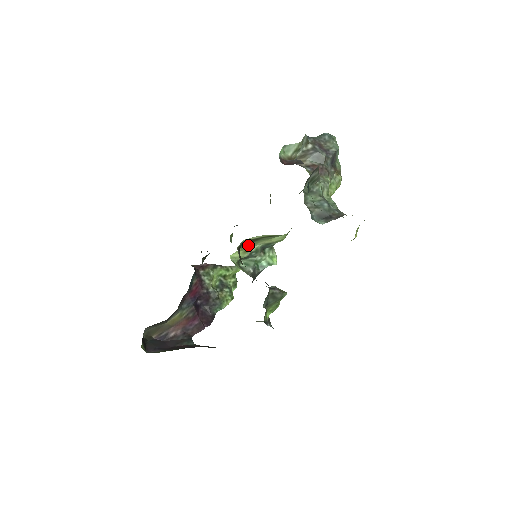
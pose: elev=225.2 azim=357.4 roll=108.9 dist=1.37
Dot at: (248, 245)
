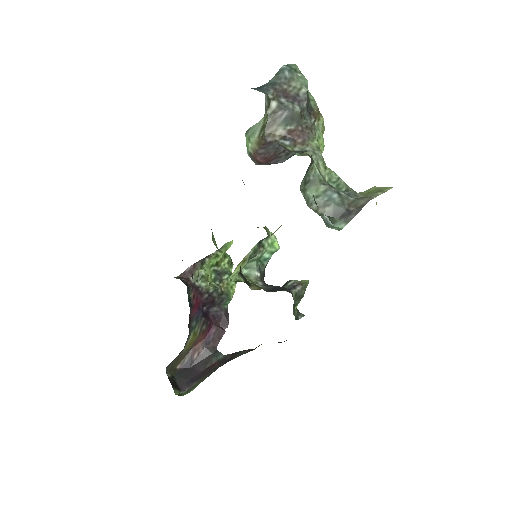
Dot at: occluded
